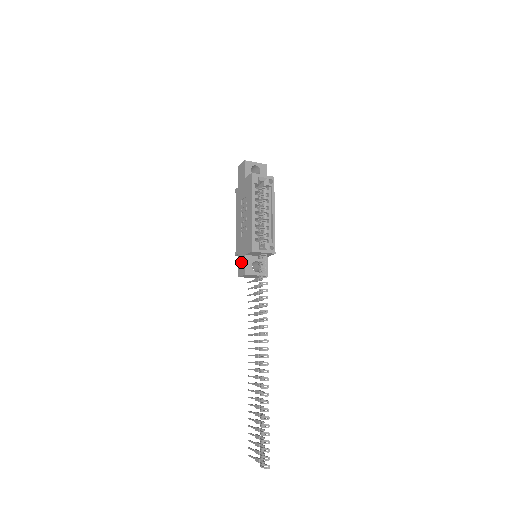
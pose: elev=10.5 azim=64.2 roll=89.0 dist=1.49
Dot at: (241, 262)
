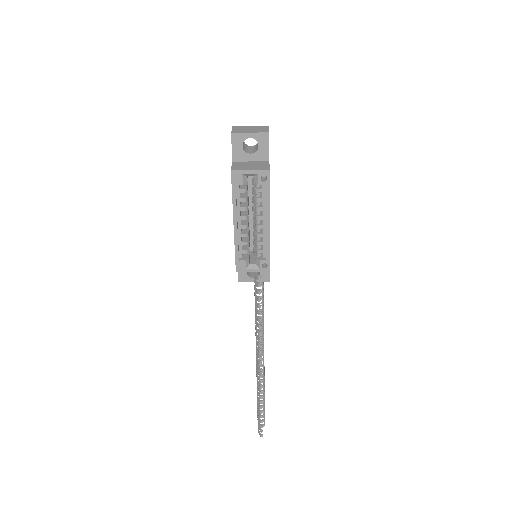
Dot at: occluded
